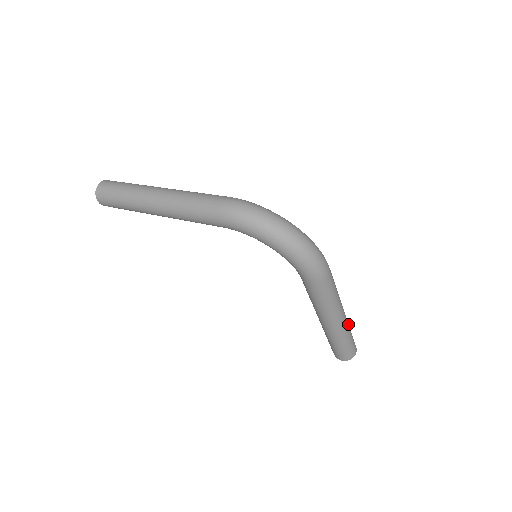
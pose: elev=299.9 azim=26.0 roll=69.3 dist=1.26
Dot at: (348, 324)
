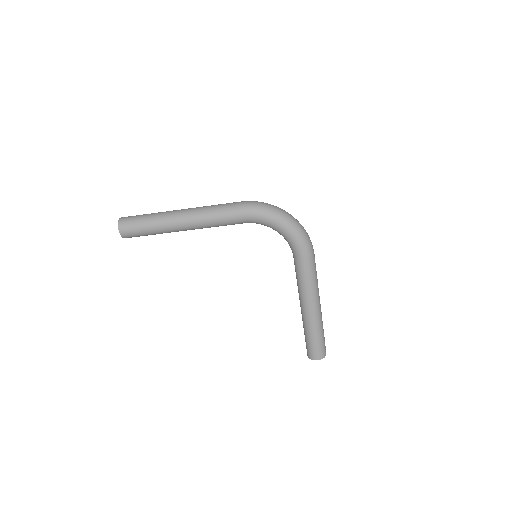
Dot at: occluded
